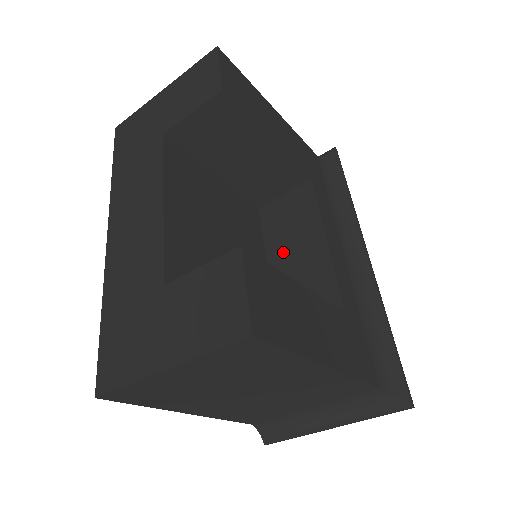
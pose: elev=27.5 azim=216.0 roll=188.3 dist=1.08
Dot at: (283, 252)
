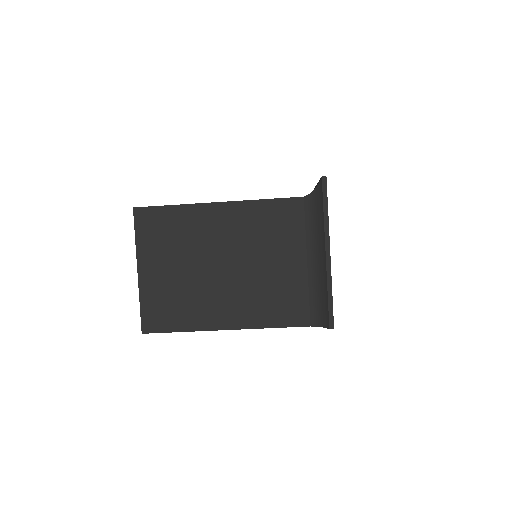
Dot at: occluded
